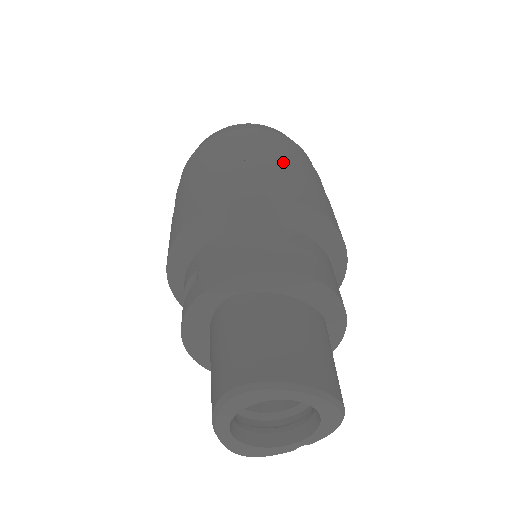
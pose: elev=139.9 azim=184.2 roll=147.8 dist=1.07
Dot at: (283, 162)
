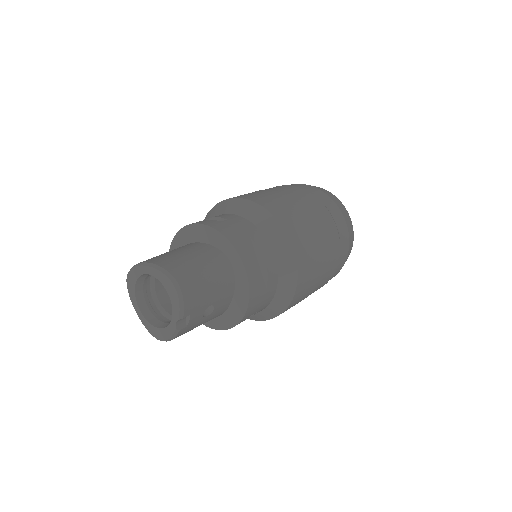
Dot at: occluded
